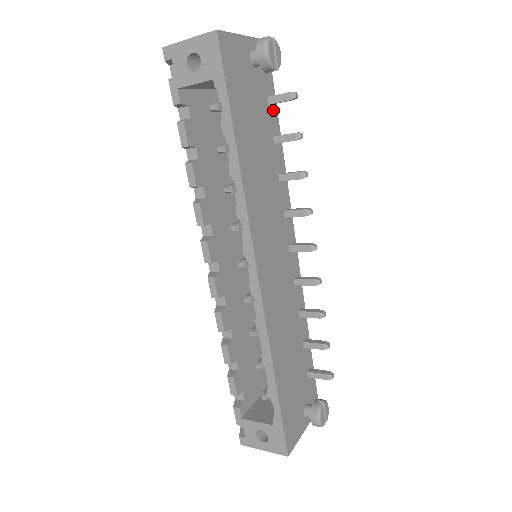
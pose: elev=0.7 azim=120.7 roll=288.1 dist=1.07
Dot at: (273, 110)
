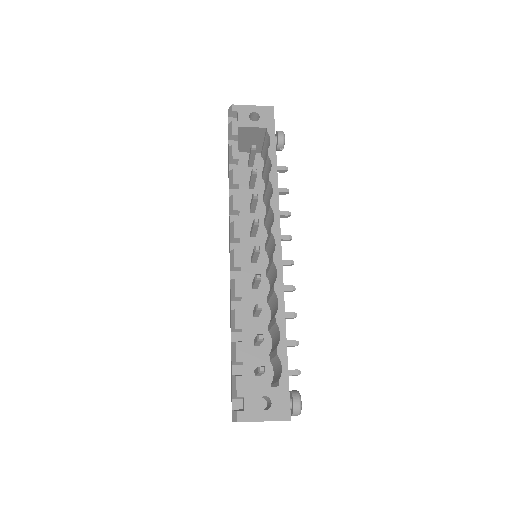
Dot at: occluded
